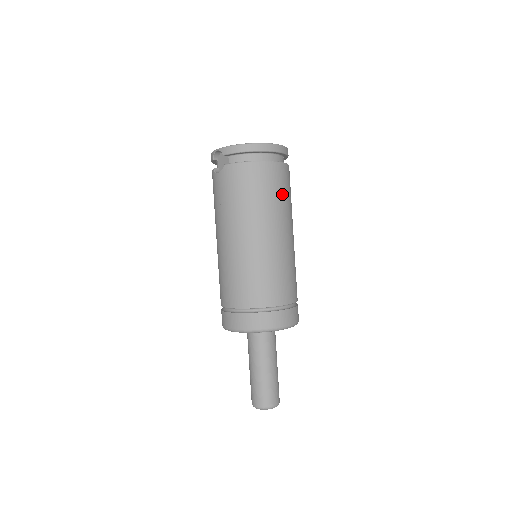
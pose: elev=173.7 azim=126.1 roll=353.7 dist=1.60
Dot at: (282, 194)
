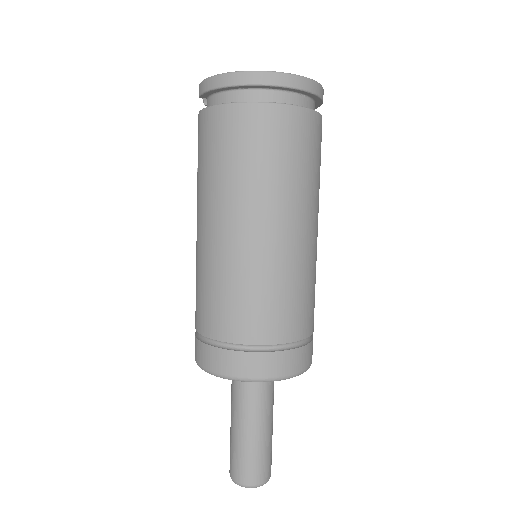
Dot at: (270, 159)
